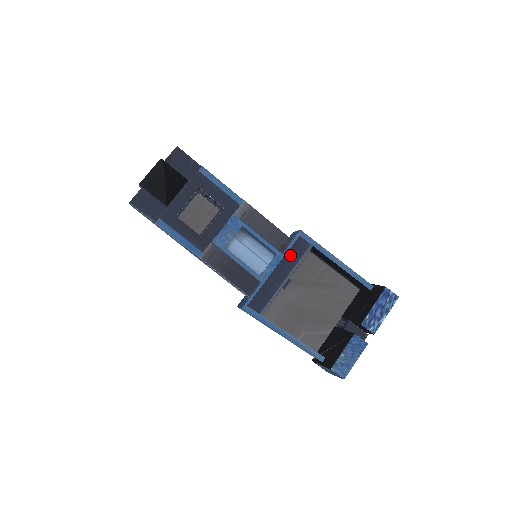
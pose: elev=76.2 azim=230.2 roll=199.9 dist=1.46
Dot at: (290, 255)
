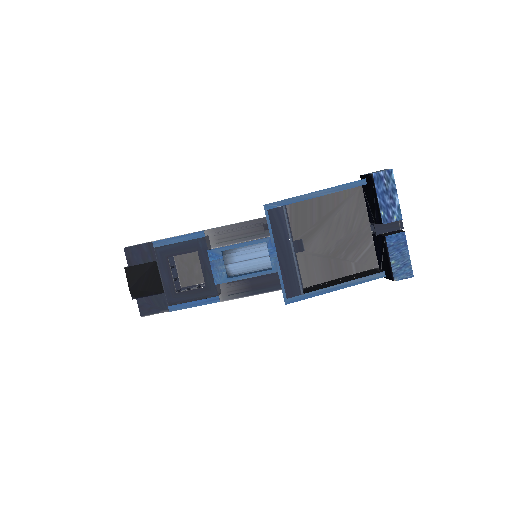
Dot at: (276, 231)
